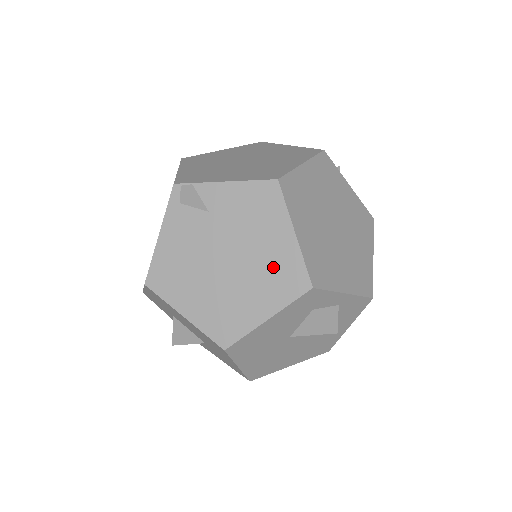
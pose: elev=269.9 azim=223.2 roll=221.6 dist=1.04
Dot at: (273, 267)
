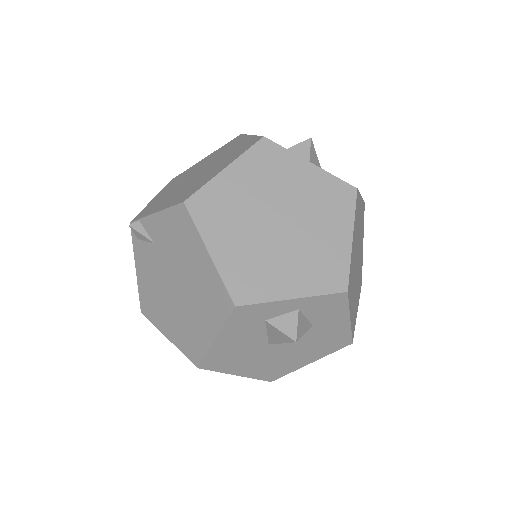
Dot at: (204, 289)
